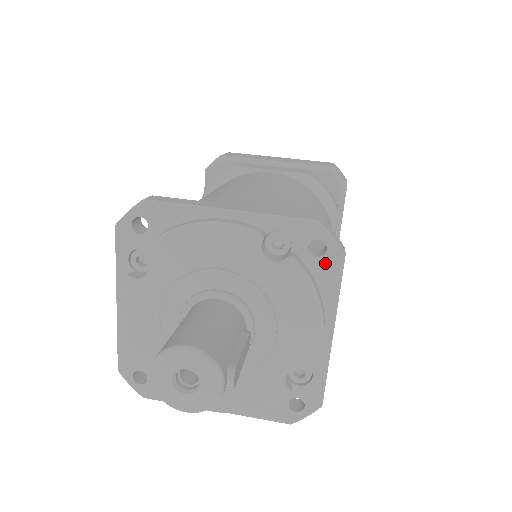
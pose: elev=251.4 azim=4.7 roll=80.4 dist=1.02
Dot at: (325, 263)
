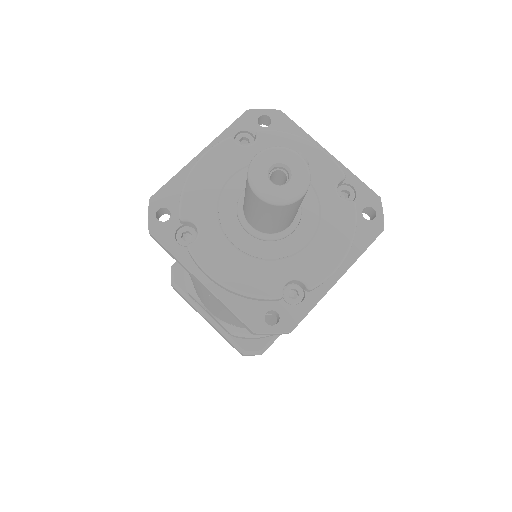
Dot at: (277, 124)
